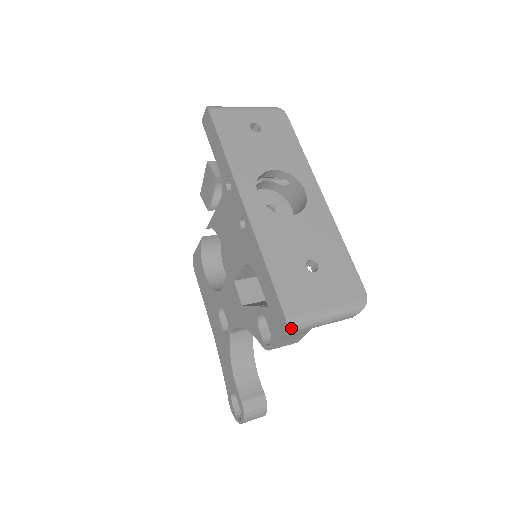
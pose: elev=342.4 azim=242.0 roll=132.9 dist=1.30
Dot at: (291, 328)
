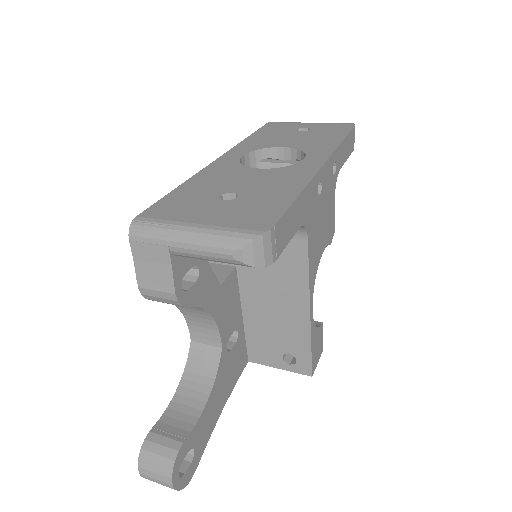
Dot at: (135, 229)
